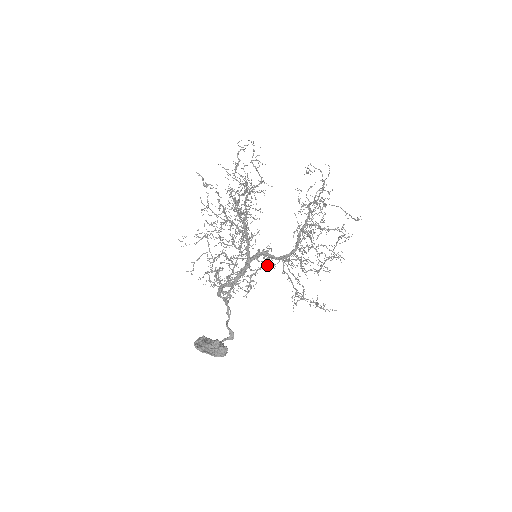
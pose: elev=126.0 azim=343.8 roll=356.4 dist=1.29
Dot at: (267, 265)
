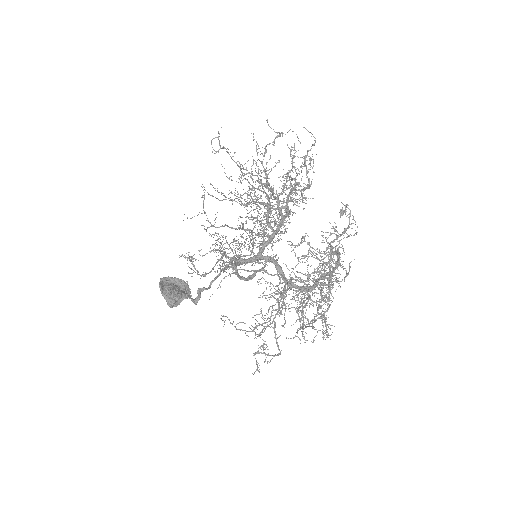
Dot at: occluded
